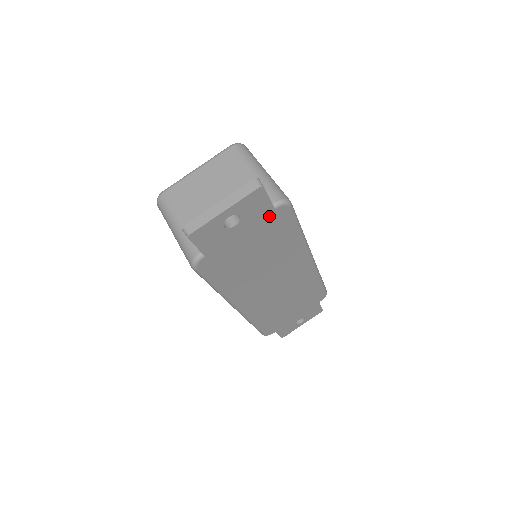
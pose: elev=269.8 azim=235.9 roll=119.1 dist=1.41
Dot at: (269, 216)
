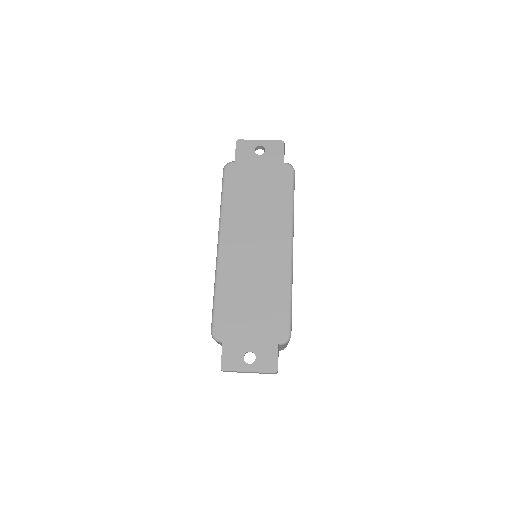
Dot at: (279, 166)
